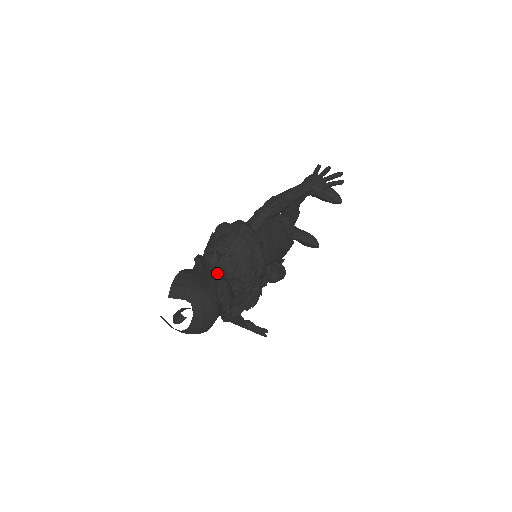
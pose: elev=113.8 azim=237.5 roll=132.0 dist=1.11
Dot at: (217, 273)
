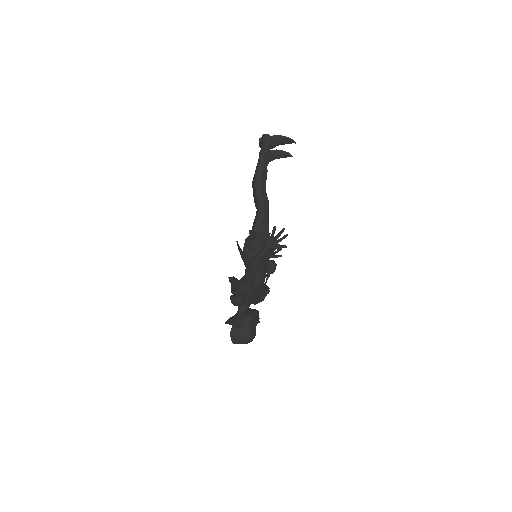
Dot at: (246, 320)
